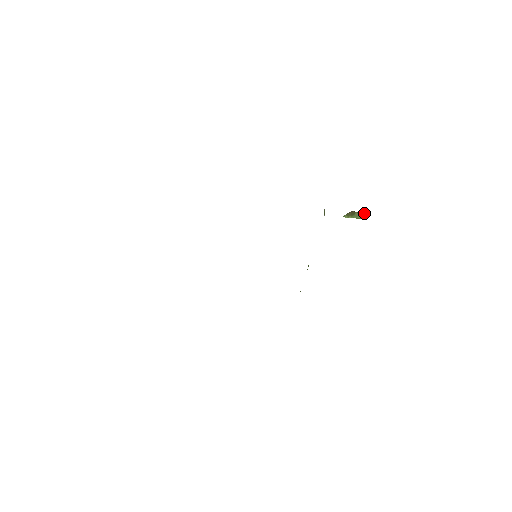
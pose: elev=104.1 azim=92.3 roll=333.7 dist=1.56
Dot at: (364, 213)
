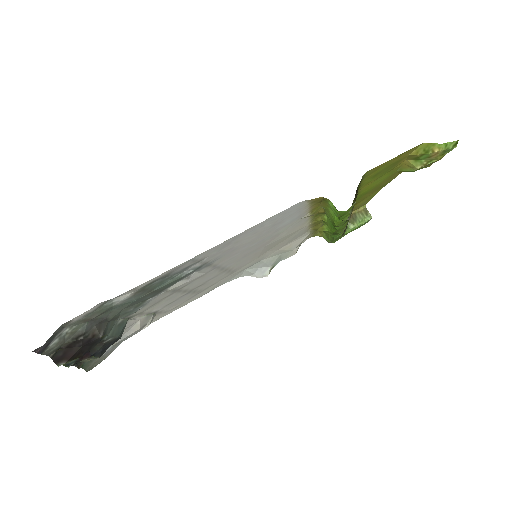
Dot at: (364, 209)
